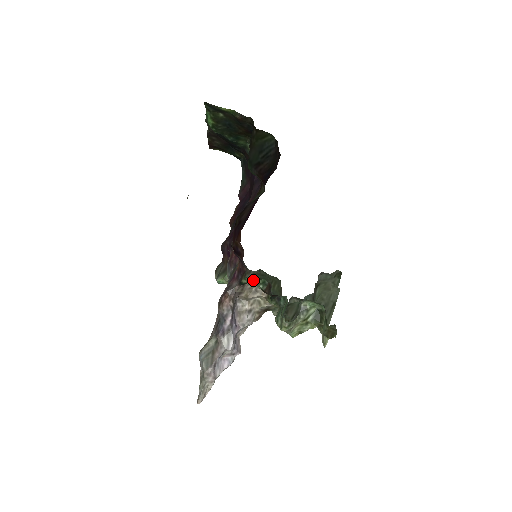
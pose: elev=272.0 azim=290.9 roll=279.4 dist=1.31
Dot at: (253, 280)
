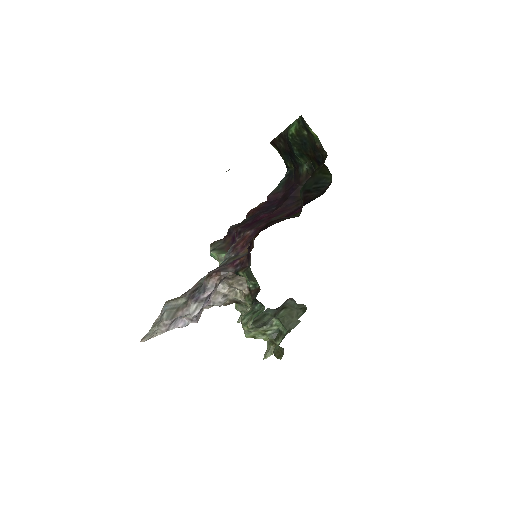
Dot at: occluded
